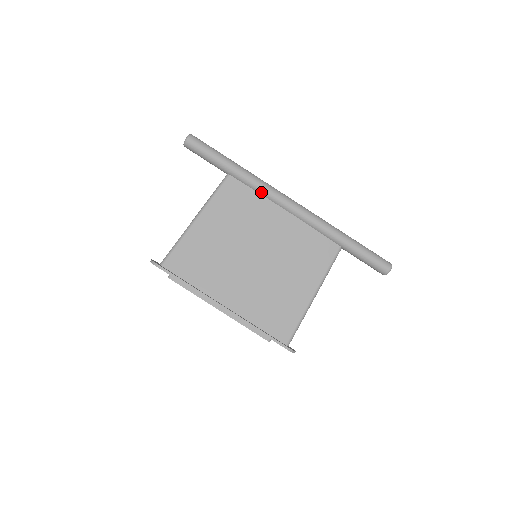
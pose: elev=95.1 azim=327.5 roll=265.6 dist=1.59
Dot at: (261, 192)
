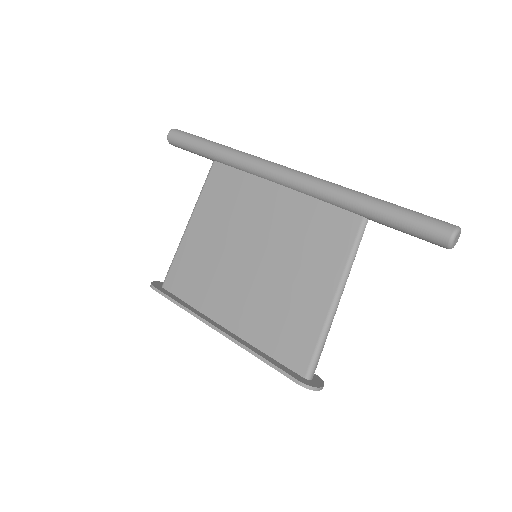
Dot at: (248, 170)
